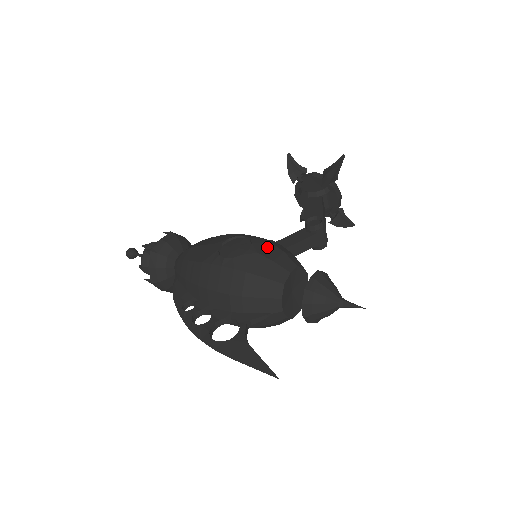
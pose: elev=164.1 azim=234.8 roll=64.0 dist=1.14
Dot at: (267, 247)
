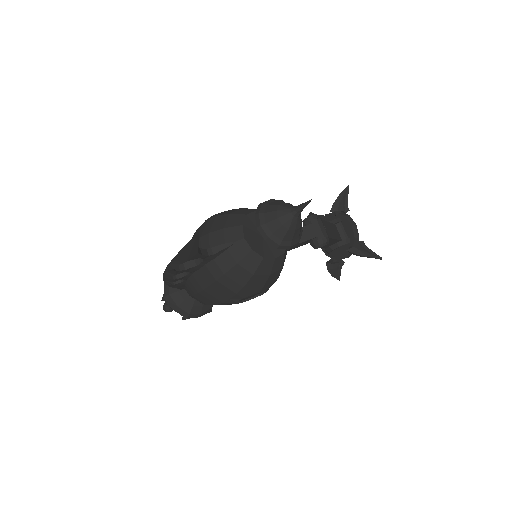
Dot at: occluded
